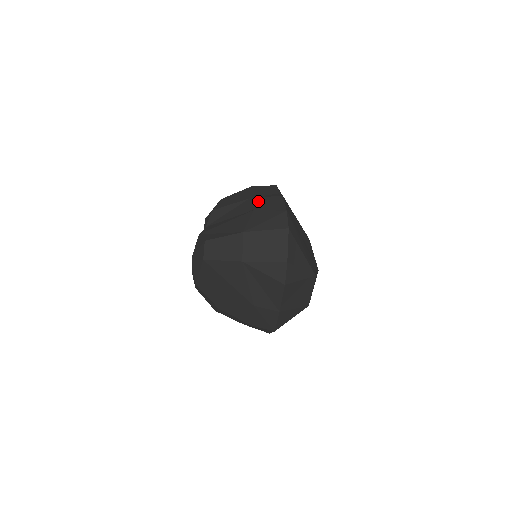
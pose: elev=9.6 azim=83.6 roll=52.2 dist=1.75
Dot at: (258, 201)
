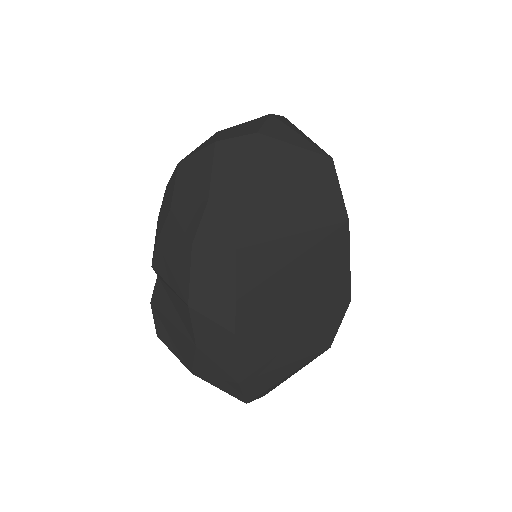
Dot at: (200, 326)
